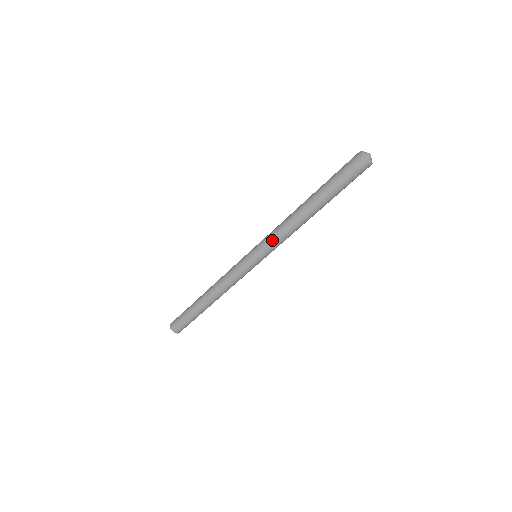
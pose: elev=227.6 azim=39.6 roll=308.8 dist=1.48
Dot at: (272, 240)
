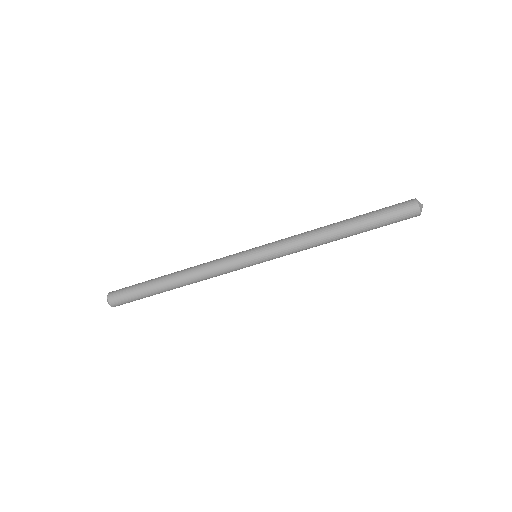
Dot at: (287, 250)
